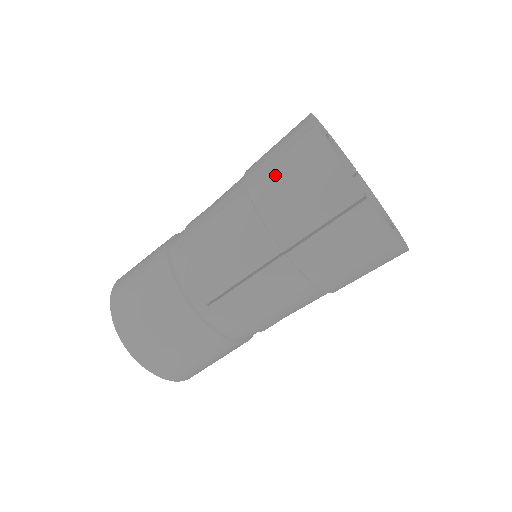
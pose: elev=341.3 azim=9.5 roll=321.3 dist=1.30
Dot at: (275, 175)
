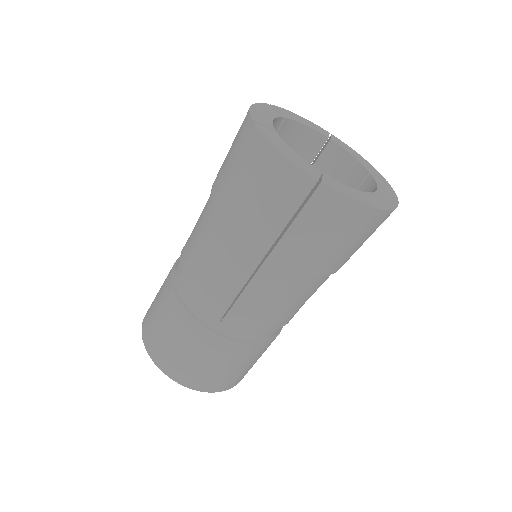
Dot at: occluded
